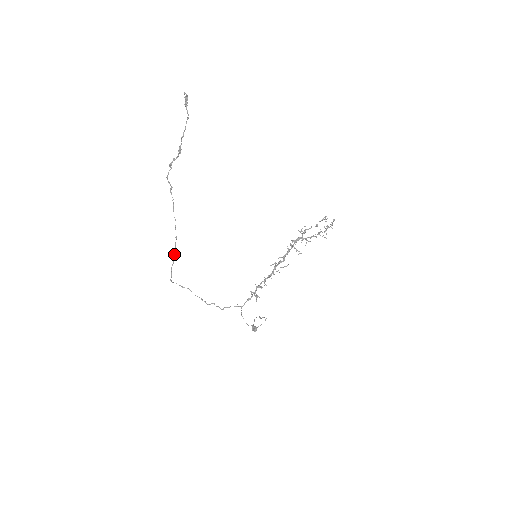
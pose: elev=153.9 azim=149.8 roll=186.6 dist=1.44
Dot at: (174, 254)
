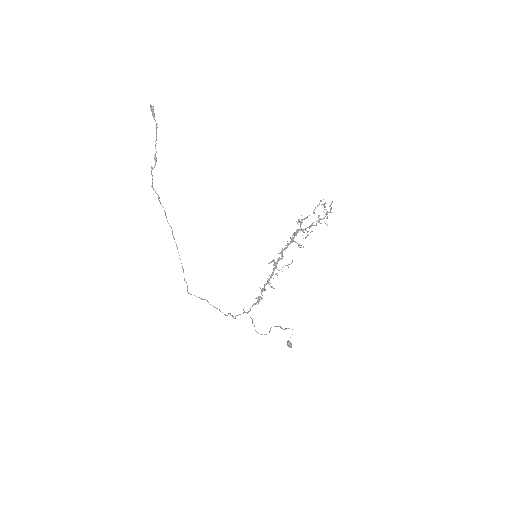
Dot at: occluded
